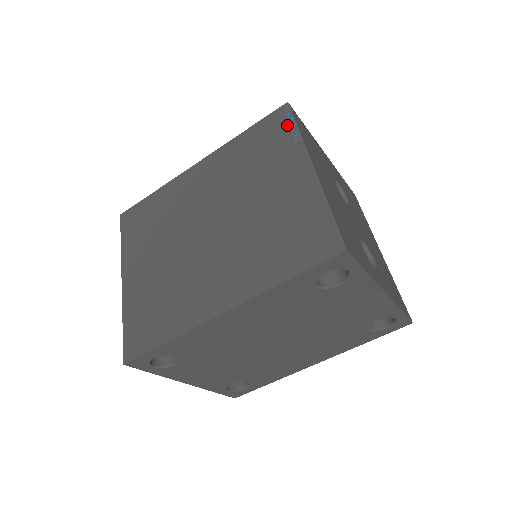
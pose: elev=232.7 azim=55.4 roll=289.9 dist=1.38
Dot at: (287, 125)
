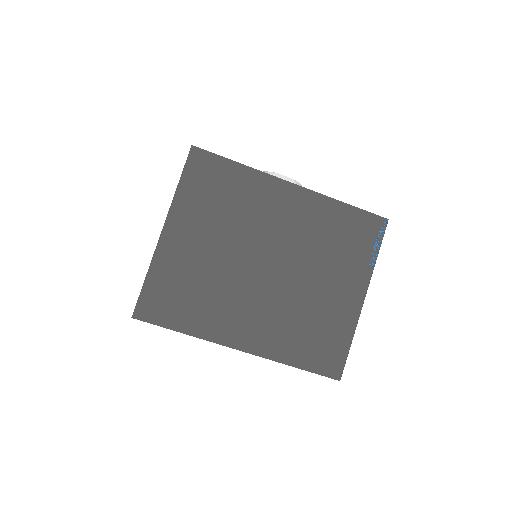
Dot at: (375, 242)
